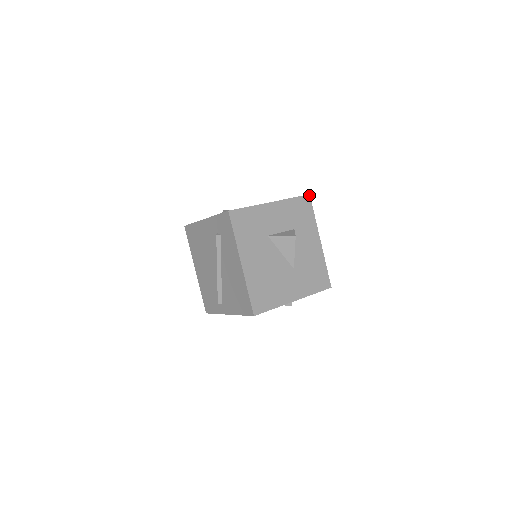
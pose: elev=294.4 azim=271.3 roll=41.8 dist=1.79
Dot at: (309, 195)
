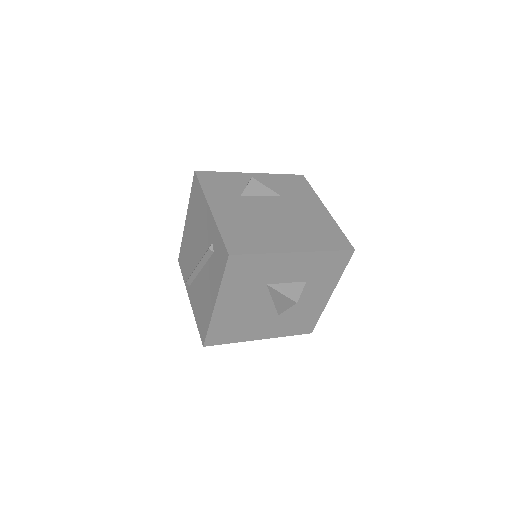
Dot at: (353, 250)
